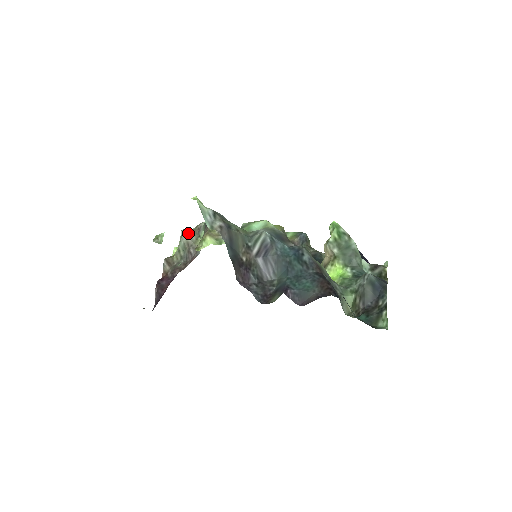
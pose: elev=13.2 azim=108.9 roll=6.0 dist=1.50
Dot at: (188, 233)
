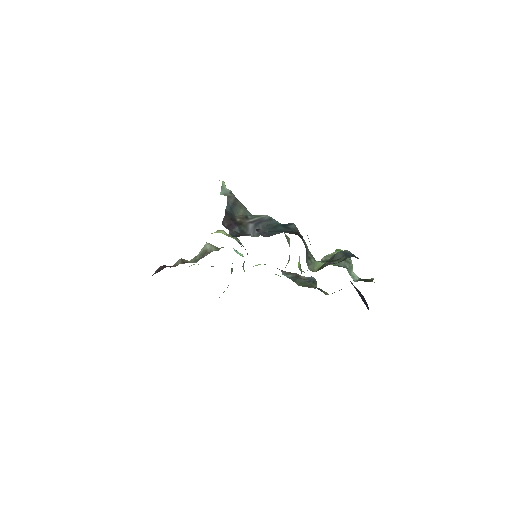
Dot at: (211, 246)
